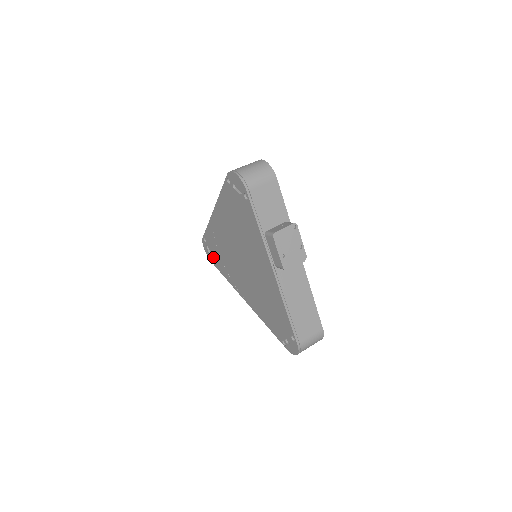
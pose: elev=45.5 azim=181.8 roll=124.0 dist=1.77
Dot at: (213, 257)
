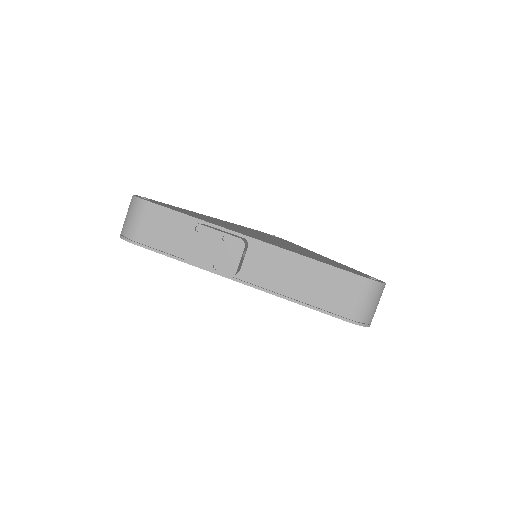
Dot at: occluded
